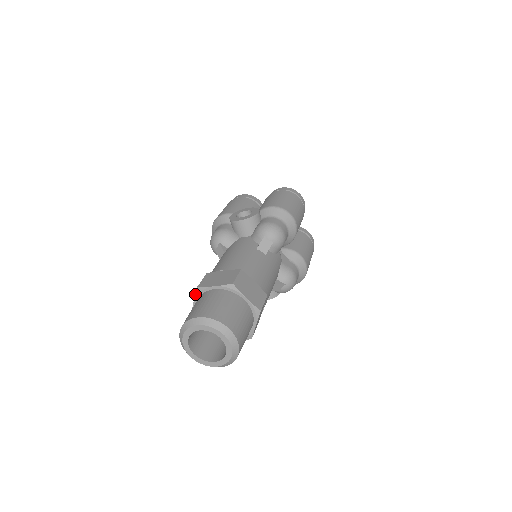
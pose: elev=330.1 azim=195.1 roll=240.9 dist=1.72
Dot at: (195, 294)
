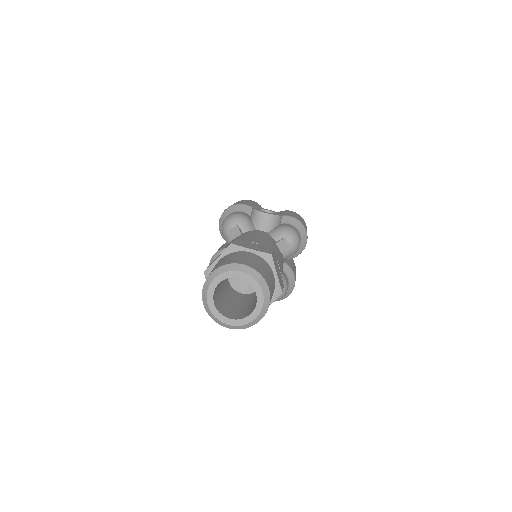
Dot at: (225, 250)
